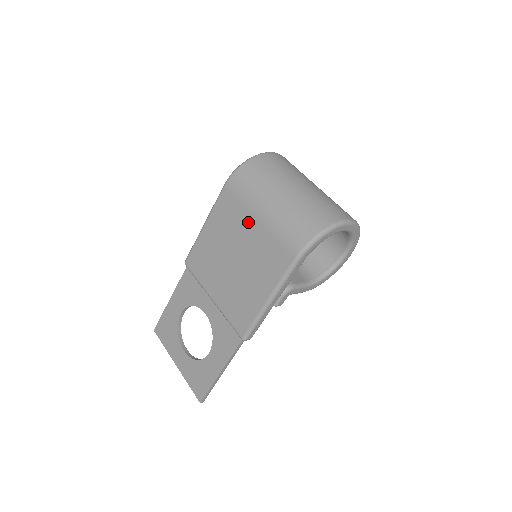
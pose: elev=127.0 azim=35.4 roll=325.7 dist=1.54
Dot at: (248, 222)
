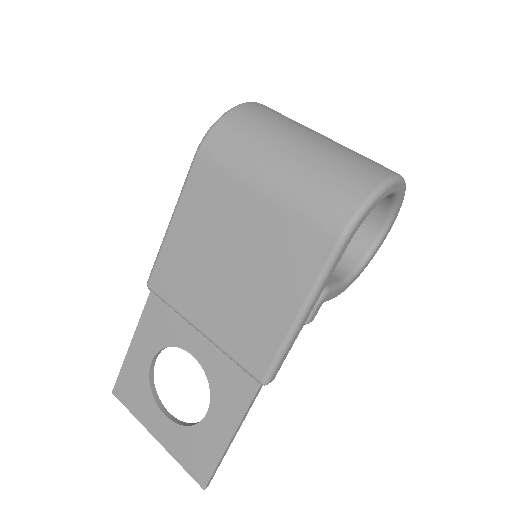
Dot at: (245, 203)
